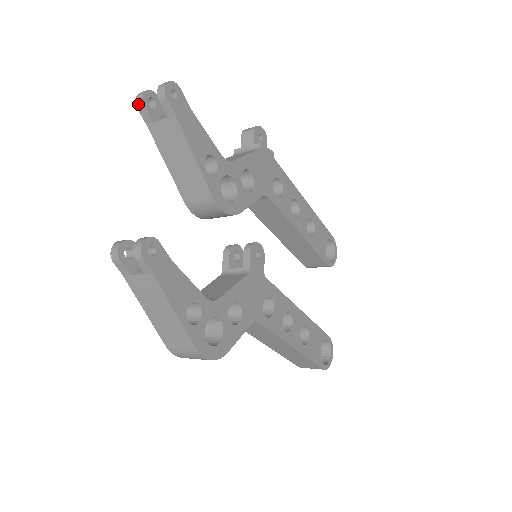
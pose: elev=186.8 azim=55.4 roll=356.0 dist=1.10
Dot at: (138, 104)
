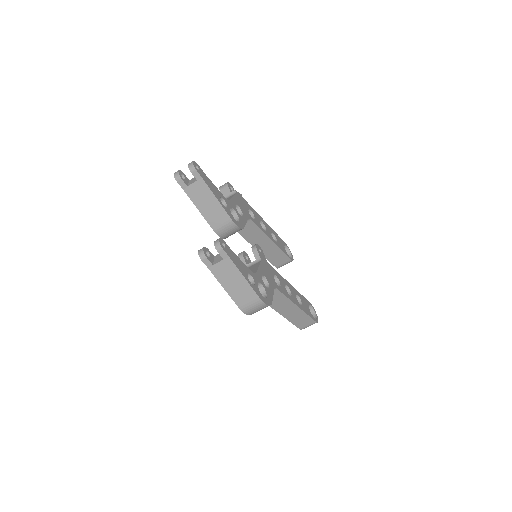
Dot at: (177, 179)
